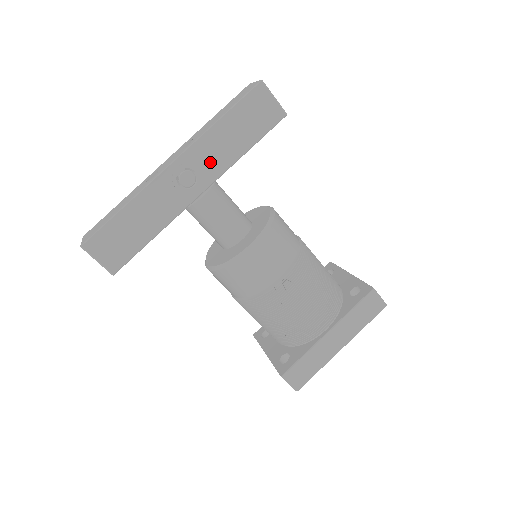
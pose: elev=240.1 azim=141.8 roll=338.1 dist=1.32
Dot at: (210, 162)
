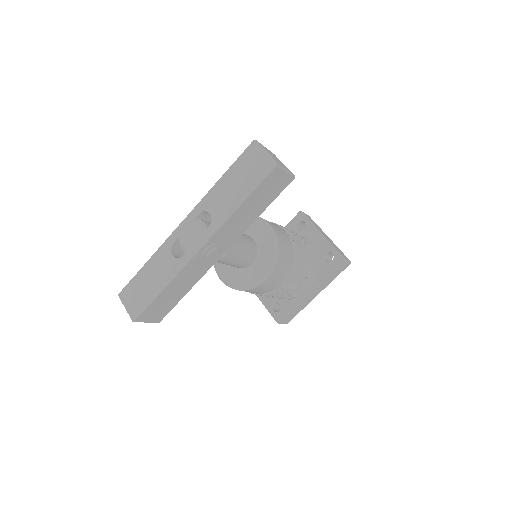
Dot at: (231, 234)
